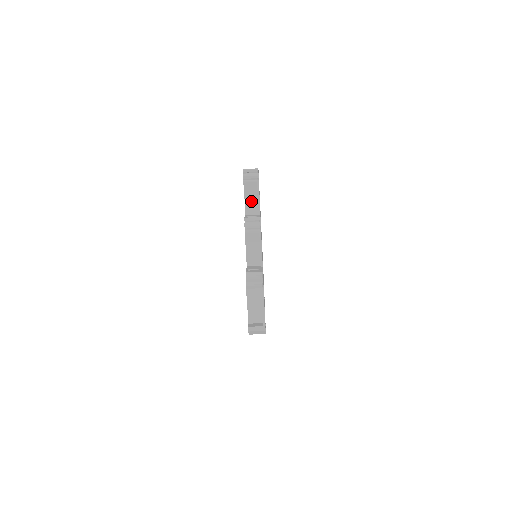
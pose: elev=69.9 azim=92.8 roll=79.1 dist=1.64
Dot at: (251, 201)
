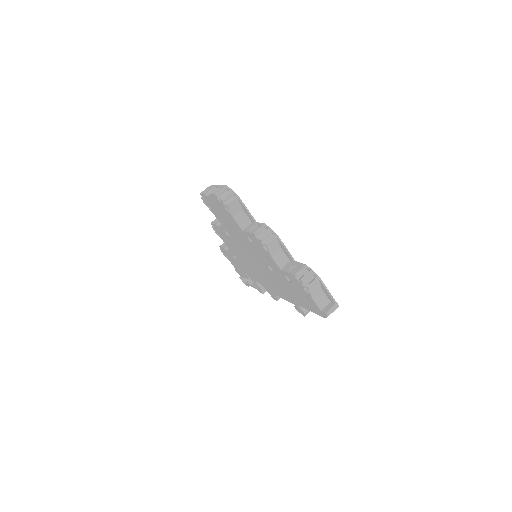
Dot at: (239, 216)
